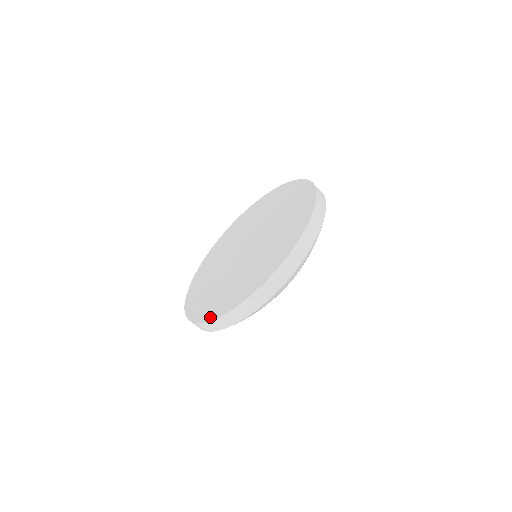
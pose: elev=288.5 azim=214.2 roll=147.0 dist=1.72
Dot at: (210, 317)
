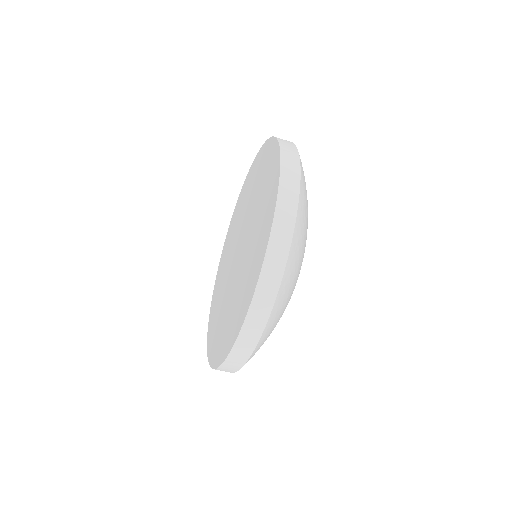
Dot at: (249, 300)
